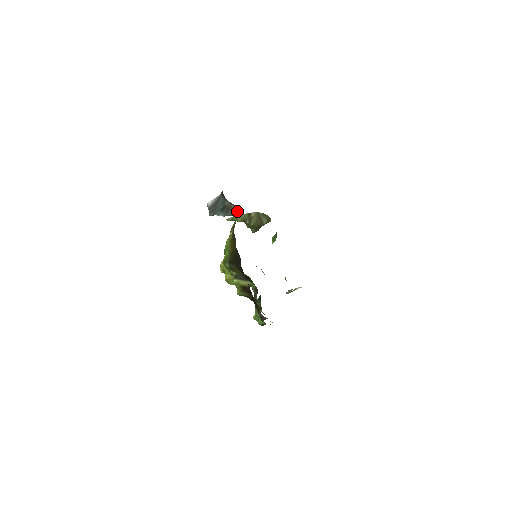
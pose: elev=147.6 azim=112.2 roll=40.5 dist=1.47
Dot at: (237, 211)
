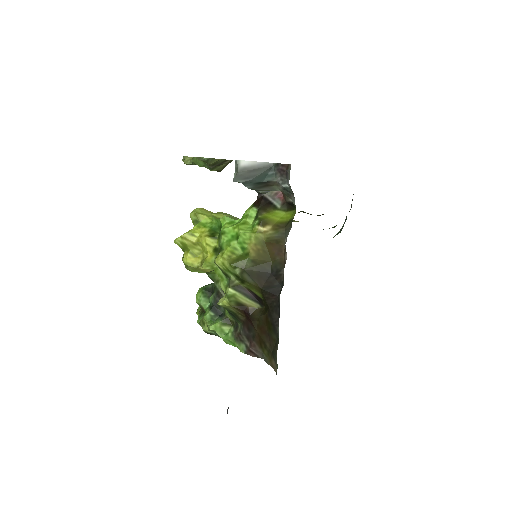
Dot at: (270, 191)
